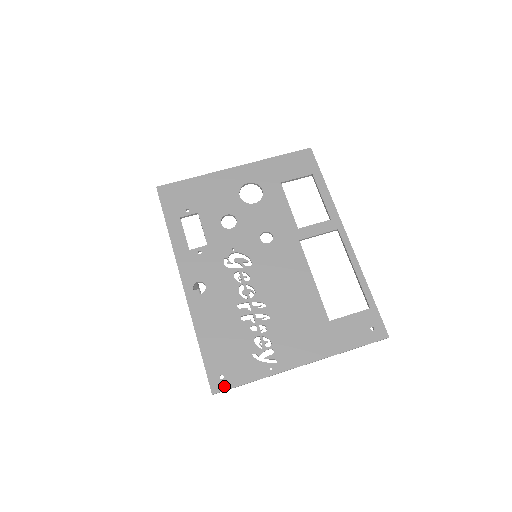
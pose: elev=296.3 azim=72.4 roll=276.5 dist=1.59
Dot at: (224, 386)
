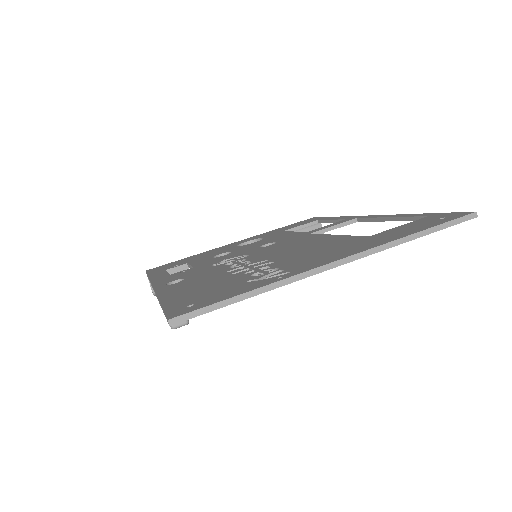
Dot at: (192, 309)
